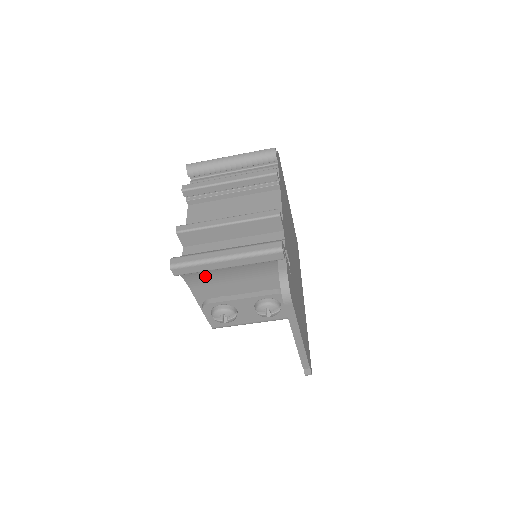
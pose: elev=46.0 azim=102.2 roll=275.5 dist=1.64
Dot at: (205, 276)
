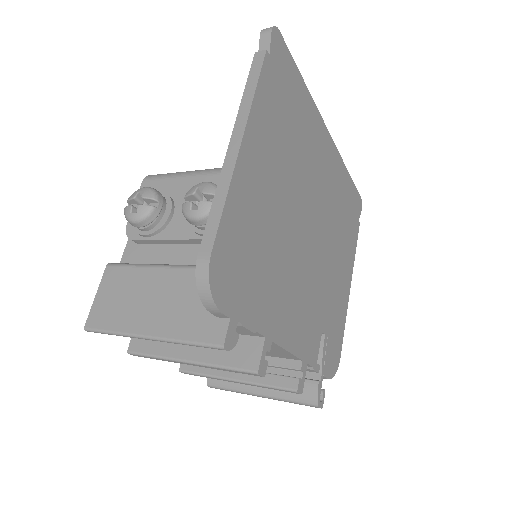
Dot at: occluded
